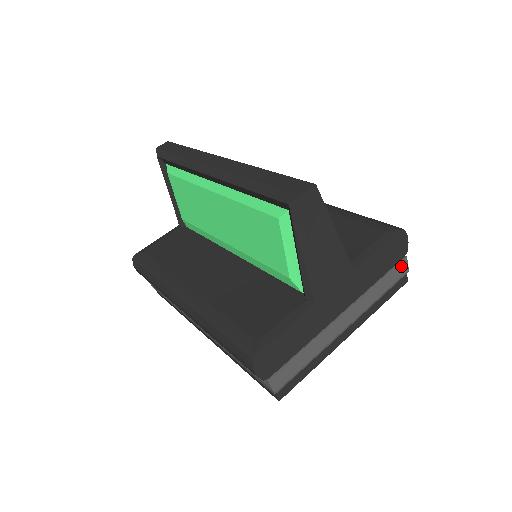
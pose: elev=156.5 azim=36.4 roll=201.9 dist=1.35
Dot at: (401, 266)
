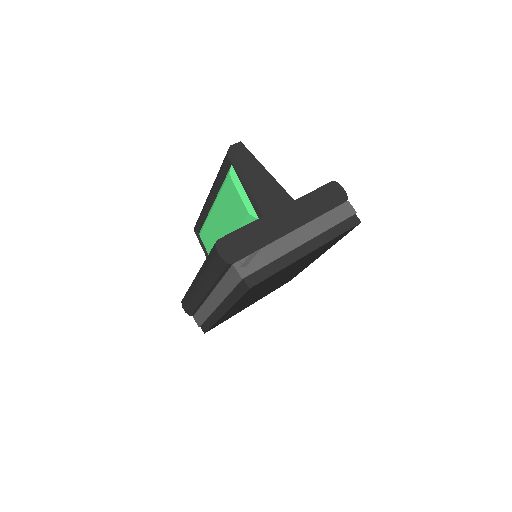
Dot at: (345, 207)
